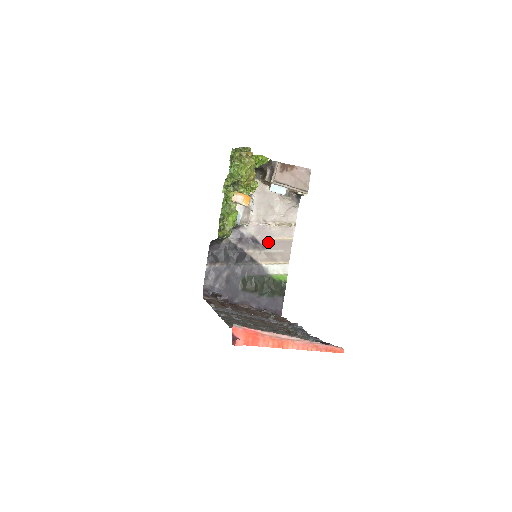
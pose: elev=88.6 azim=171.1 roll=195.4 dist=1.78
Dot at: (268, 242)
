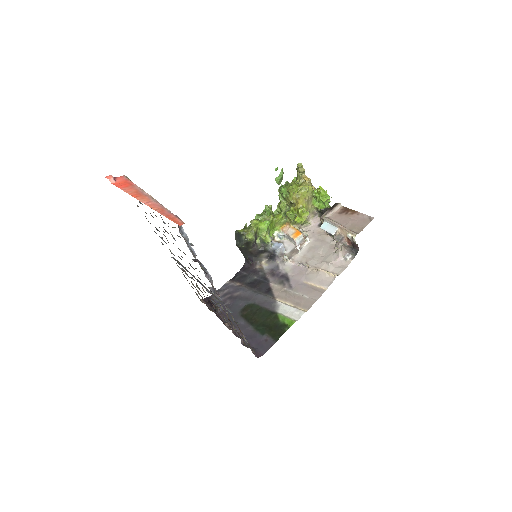
Dot at: (298, 283)
